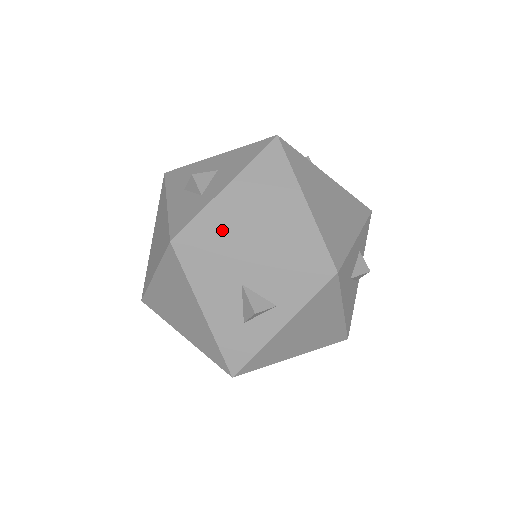
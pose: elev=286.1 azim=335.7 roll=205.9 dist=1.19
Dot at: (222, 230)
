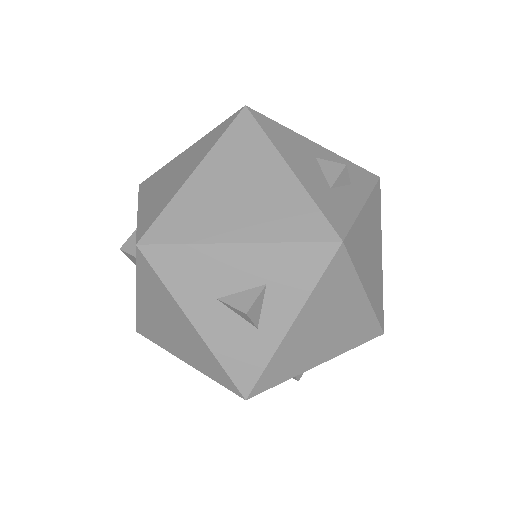
Dot at: occluded
